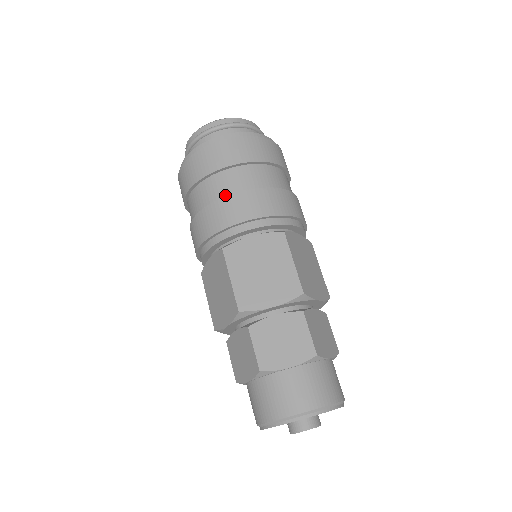
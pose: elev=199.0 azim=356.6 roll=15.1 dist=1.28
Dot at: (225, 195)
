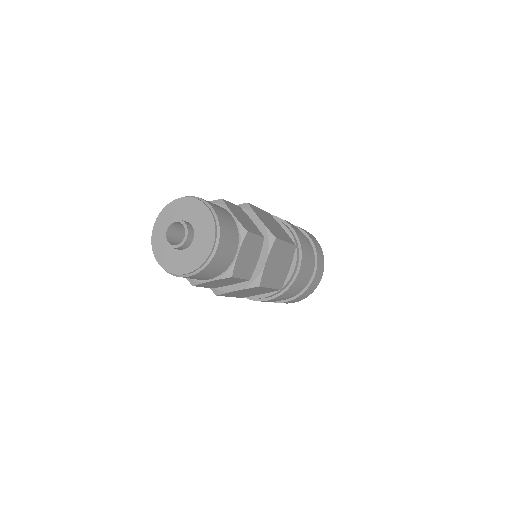
Dot at: occluded
